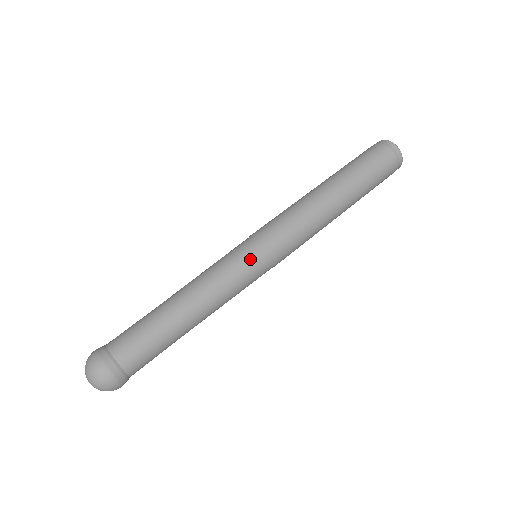
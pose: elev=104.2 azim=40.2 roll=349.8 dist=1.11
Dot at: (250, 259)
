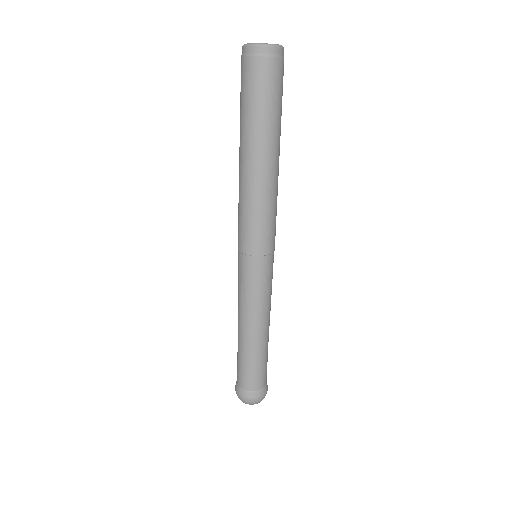
Dot at: (258, 274)
